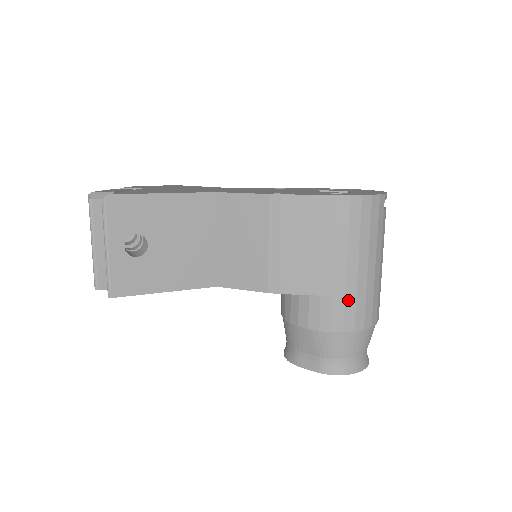
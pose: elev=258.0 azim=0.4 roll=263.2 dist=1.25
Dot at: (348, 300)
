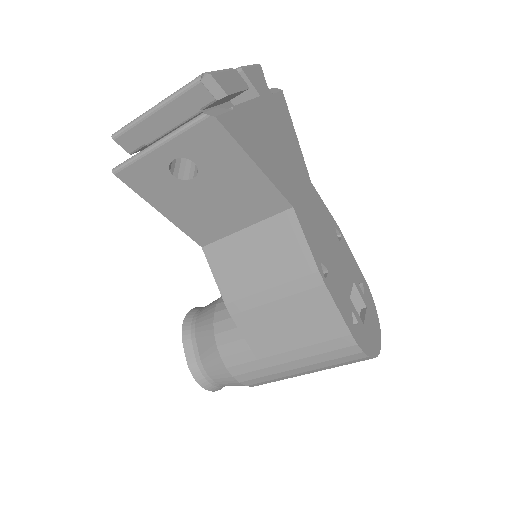
Dot at: (262, 371)
